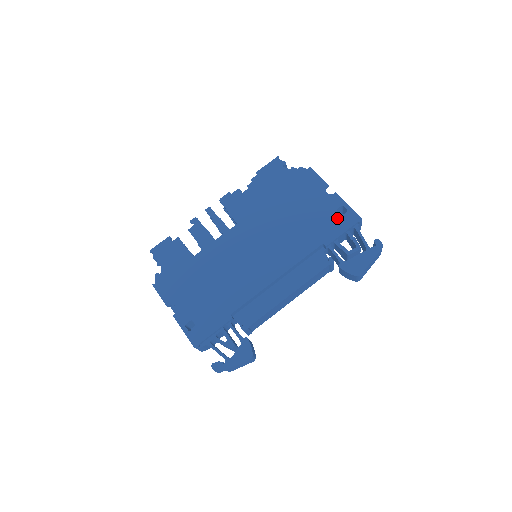
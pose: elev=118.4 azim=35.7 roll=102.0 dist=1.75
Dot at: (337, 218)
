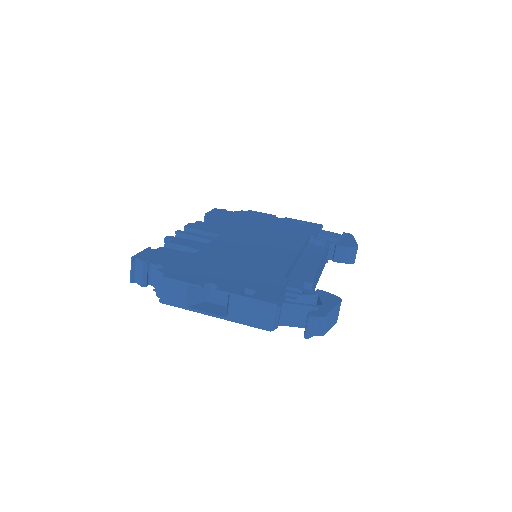
Dot at: (303, 225)
